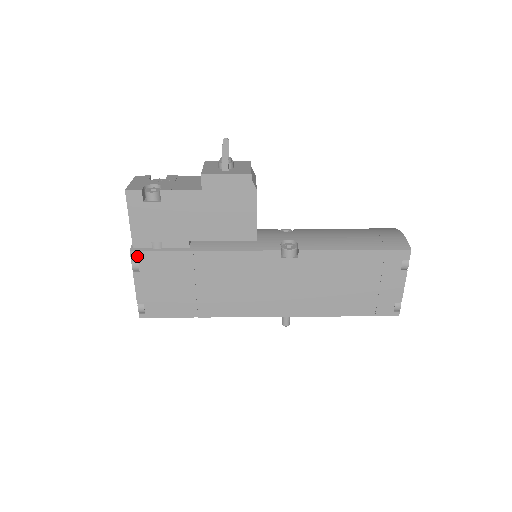
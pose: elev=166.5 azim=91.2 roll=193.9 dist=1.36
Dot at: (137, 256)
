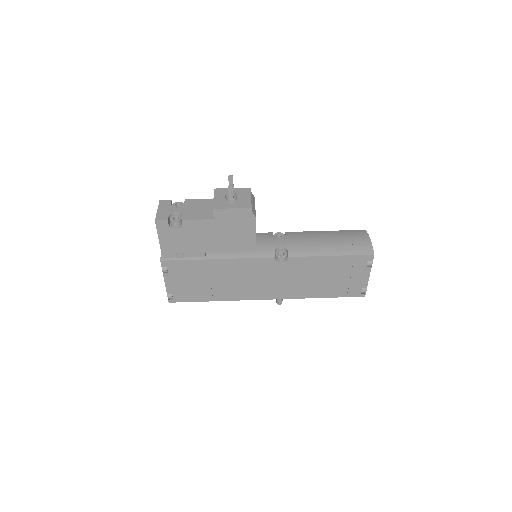
Dot at: (166, 264)
